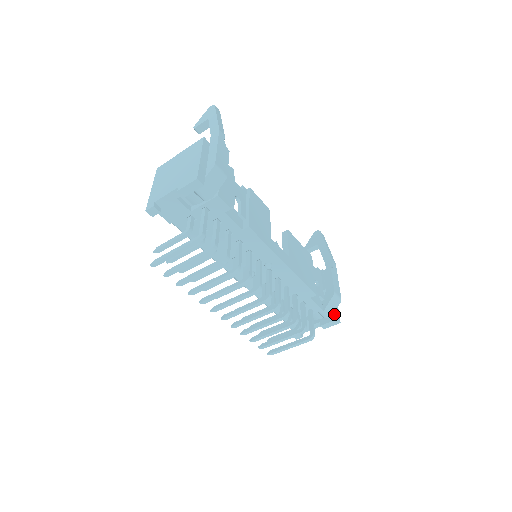
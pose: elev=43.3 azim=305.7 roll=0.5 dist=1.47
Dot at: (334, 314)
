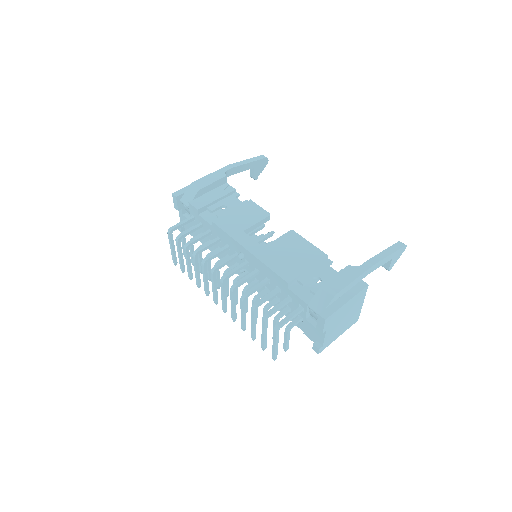
Dot at: (324, 311)
